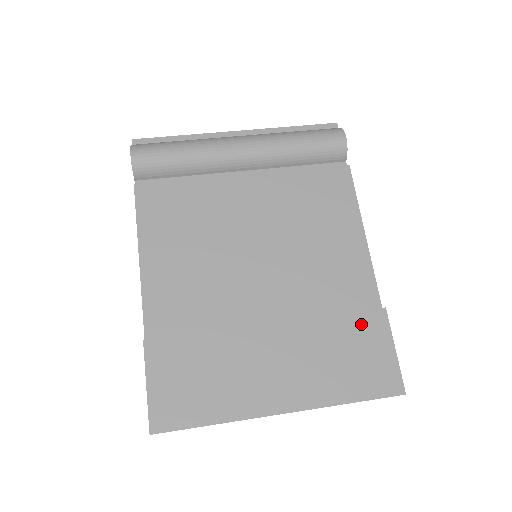
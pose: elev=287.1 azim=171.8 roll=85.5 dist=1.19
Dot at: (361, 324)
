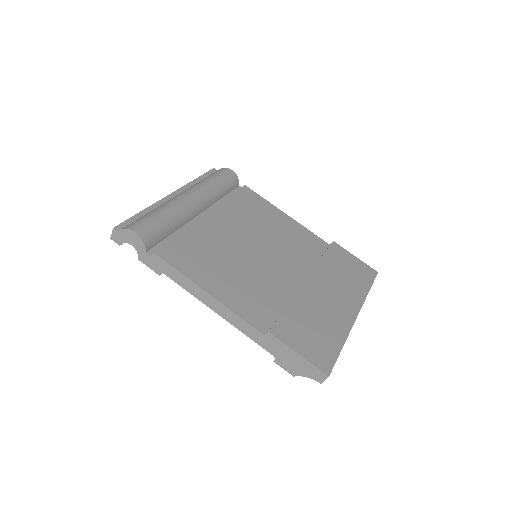
Dot at: (334, 254)
